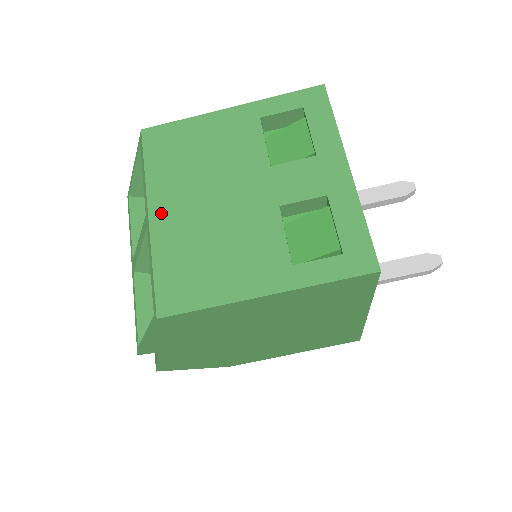
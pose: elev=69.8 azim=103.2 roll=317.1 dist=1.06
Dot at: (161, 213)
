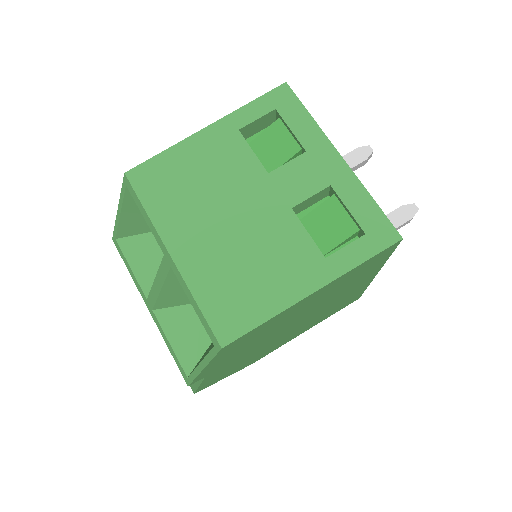
Dot at: (182, 249)
